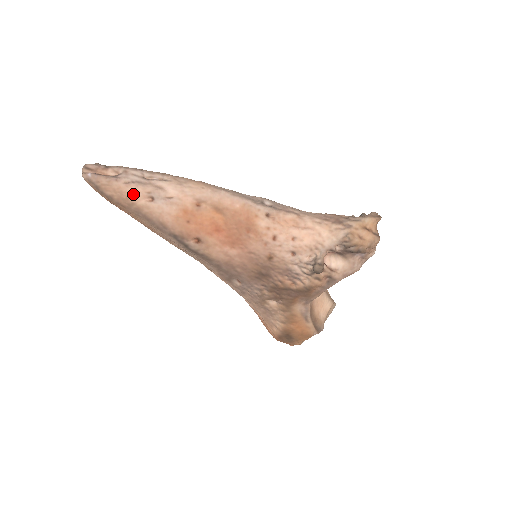
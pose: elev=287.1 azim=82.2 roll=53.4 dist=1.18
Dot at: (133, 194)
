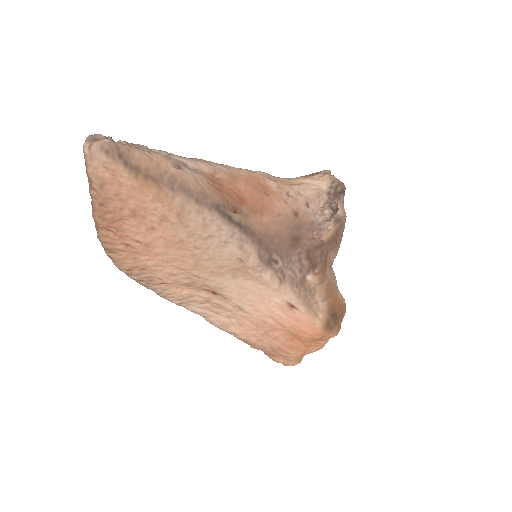
Dot at: (161, 161)
